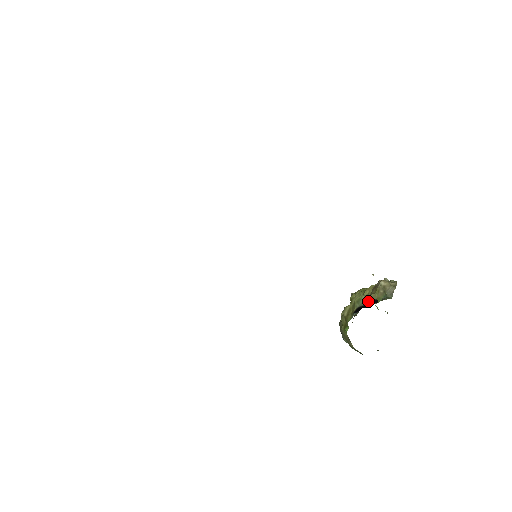
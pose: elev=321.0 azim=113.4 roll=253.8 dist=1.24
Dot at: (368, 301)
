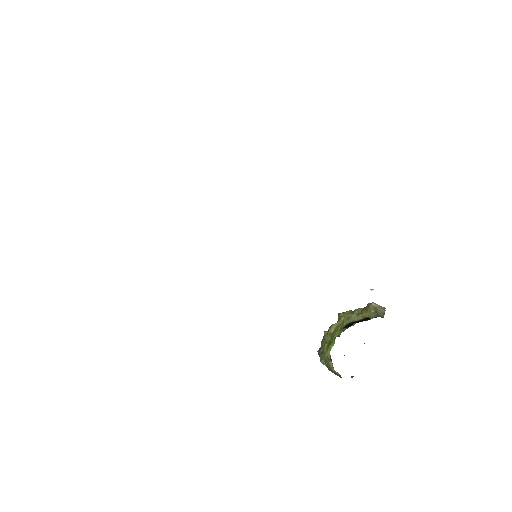
Dot at: (359, 318)
